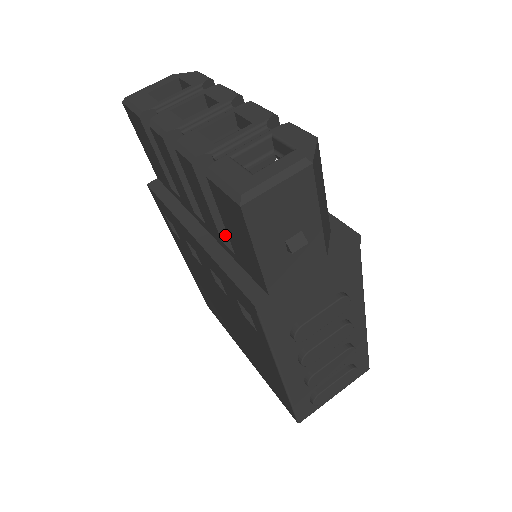
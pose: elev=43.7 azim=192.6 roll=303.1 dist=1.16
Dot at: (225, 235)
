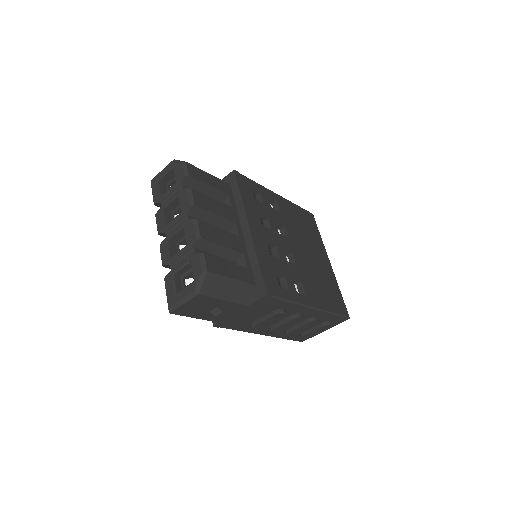
Dot at: occluded
